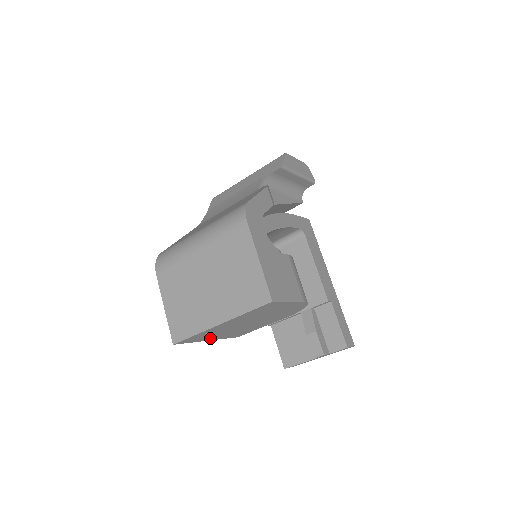
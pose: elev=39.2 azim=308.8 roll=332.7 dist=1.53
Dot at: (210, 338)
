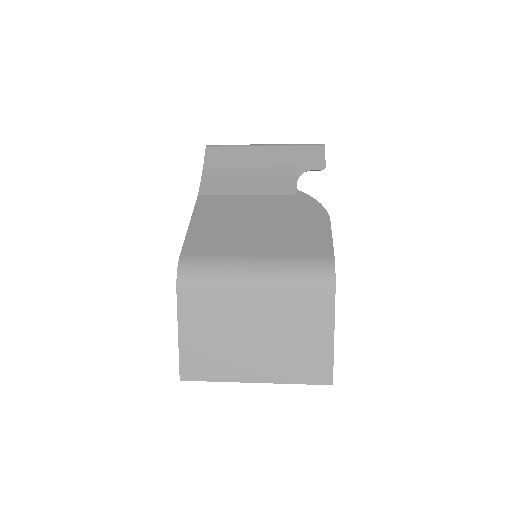
Dot at: occluded
